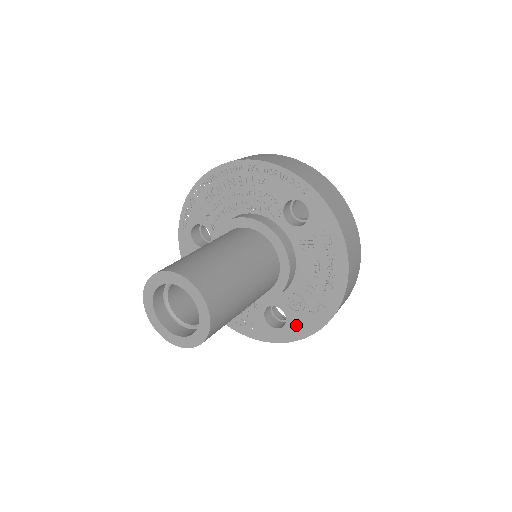
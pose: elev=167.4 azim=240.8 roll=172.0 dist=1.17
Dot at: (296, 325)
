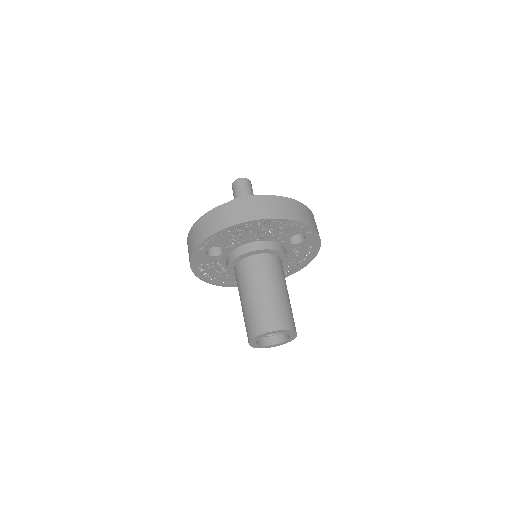
Dot at: occluded
